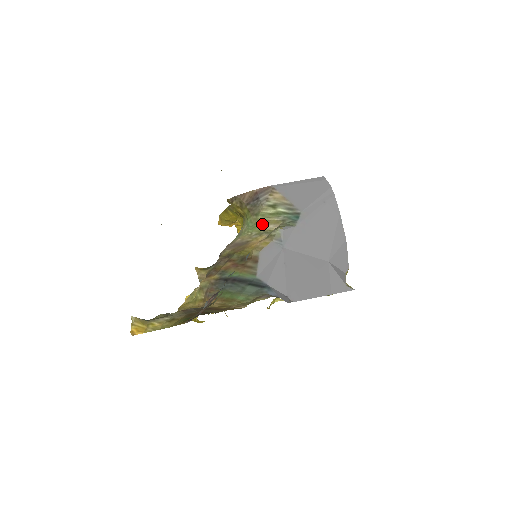
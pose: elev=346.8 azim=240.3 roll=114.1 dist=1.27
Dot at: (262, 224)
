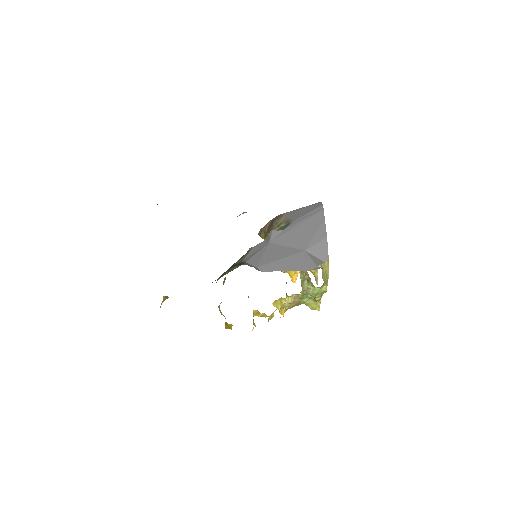
Dot at: occluded
